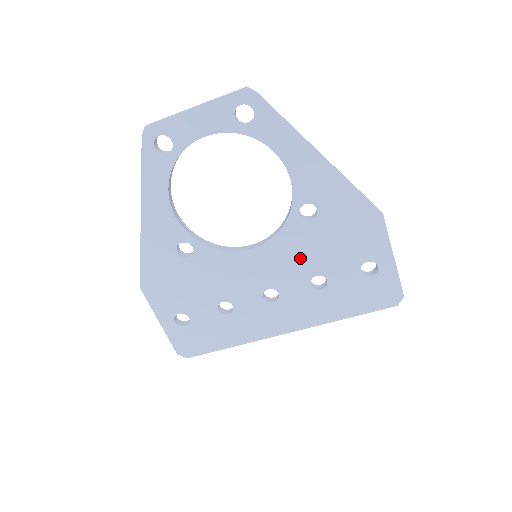
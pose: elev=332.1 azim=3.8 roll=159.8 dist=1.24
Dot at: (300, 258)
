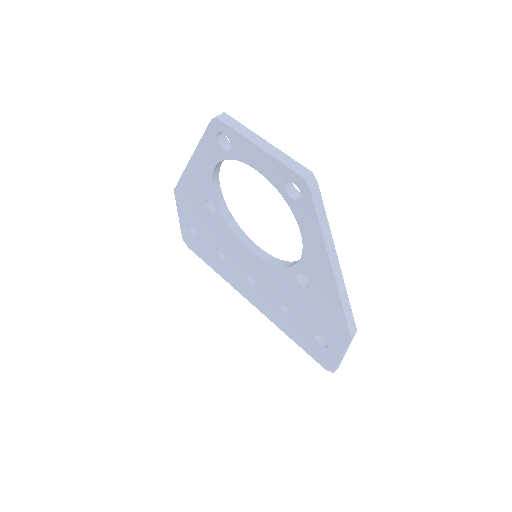
Dot at: (281, 290)
